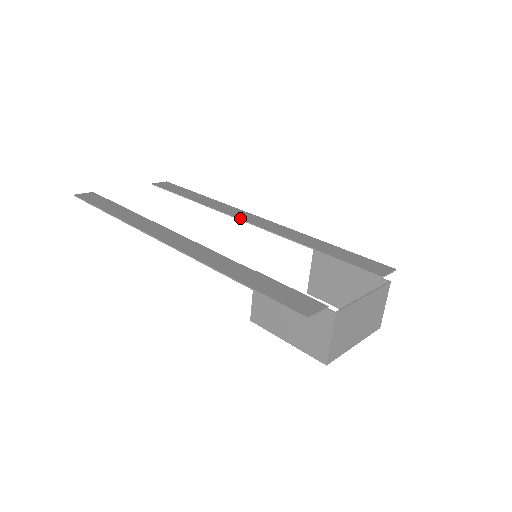
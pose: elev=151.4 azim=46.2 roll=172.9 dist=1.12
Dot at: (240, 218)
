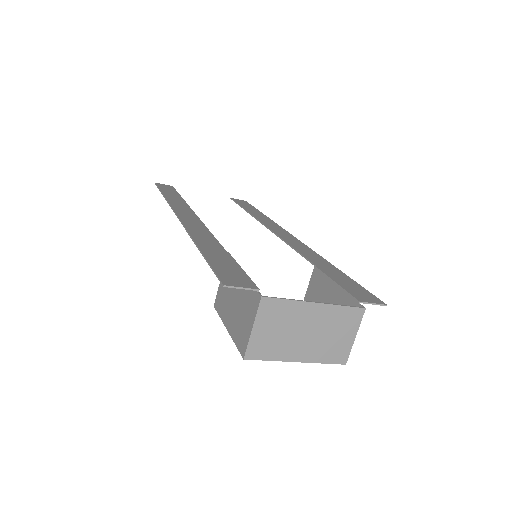
Dot at: (274, 232)
